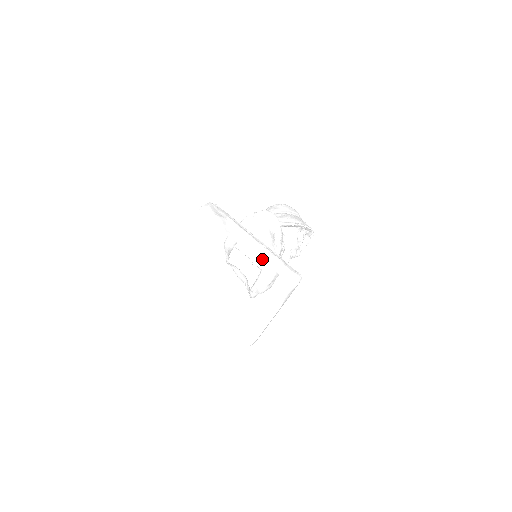
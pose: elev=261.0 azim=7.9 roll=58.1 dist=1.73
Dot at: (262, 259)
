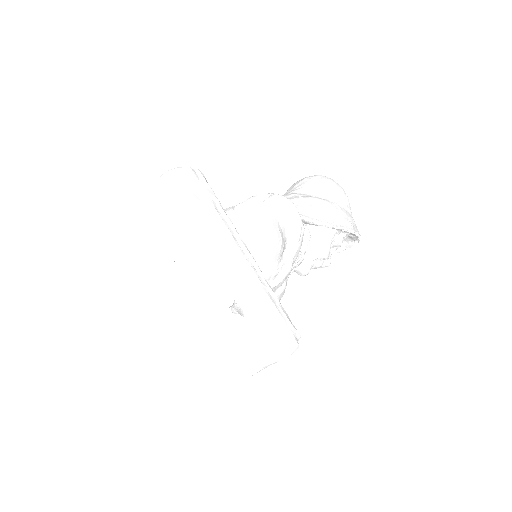
Dot at: (239, 298)
